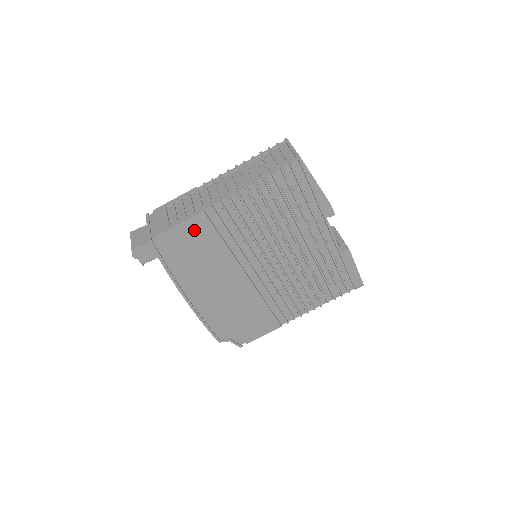
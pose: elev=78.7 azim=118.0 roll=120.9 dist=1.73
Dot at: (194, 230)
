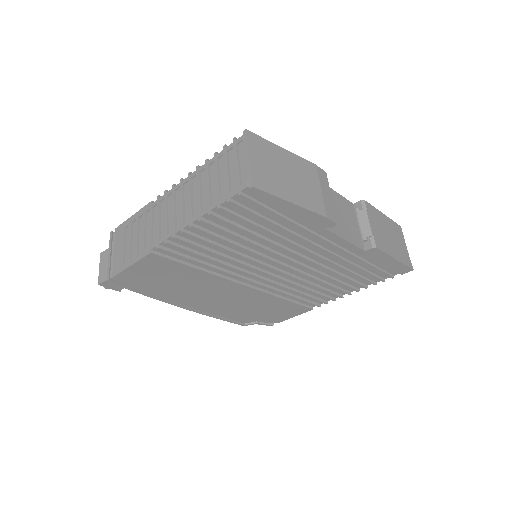
Dot at: (152, 267)
